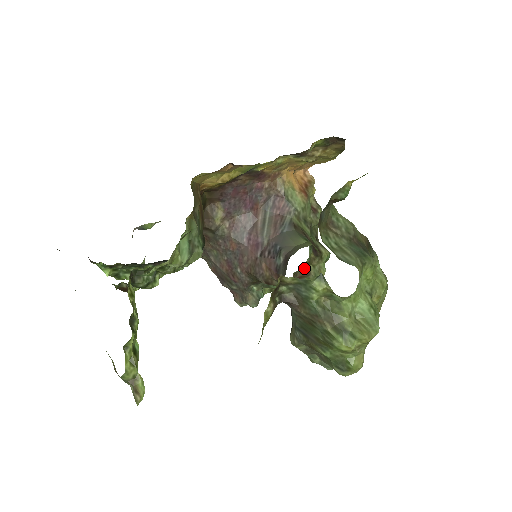
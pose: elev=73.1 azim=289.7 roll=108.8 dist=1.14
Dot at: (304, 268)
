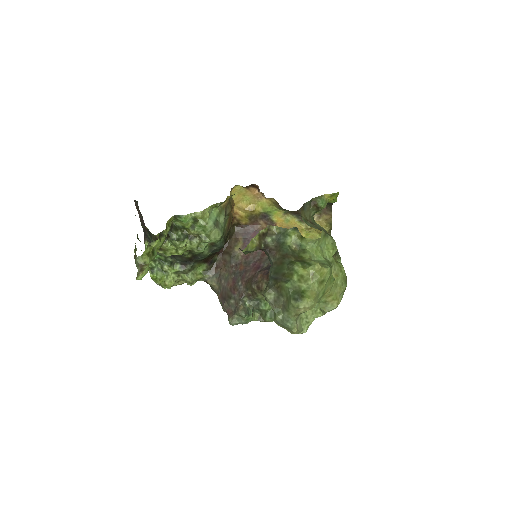
Dot at: occluded
